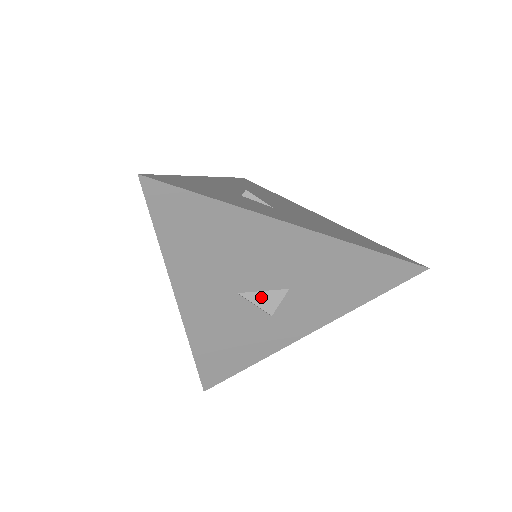
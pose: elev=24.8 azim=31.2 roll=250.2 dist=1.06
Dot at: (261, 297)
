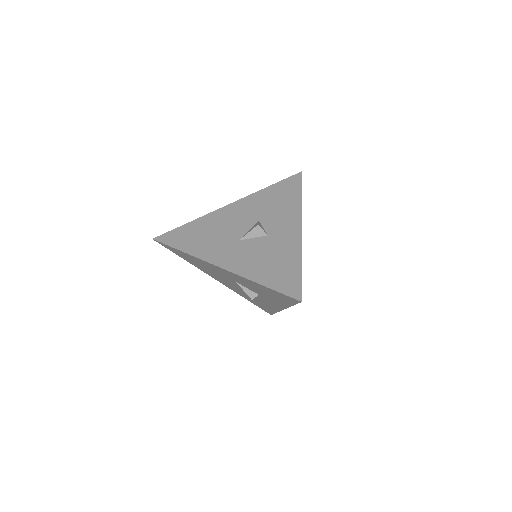
Dot at: (249, 231)
